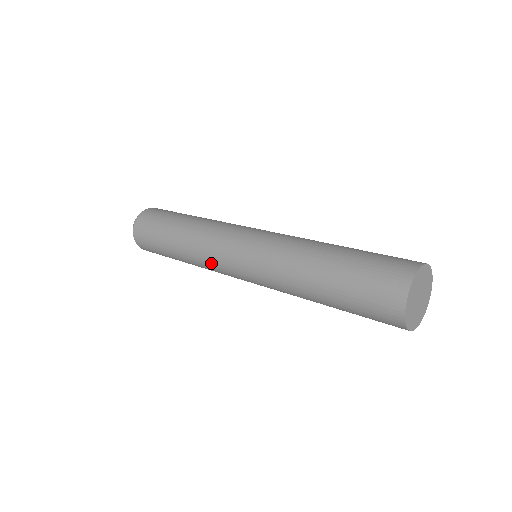
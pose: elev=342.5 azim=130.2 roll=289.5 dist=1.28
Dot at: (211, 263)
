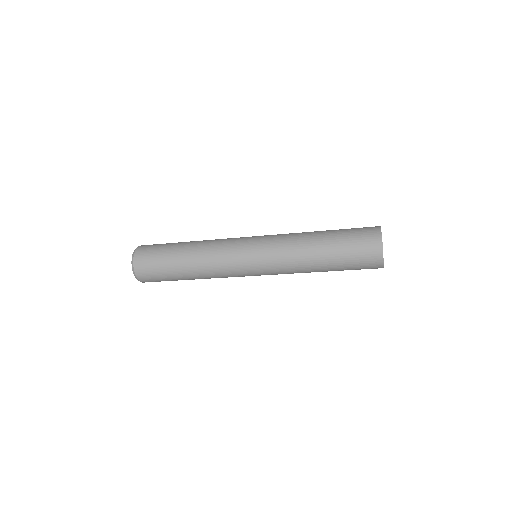
Dot at: (227, 275)
